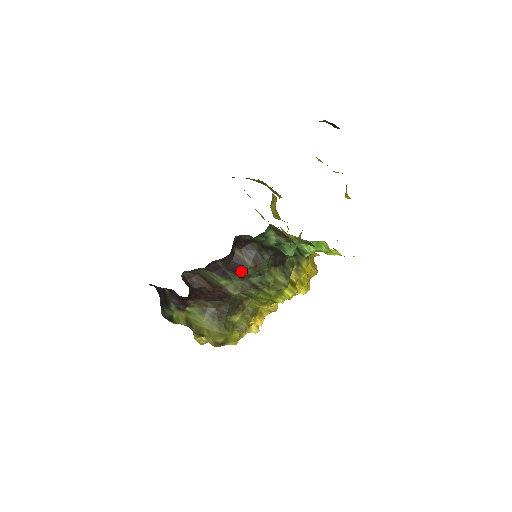
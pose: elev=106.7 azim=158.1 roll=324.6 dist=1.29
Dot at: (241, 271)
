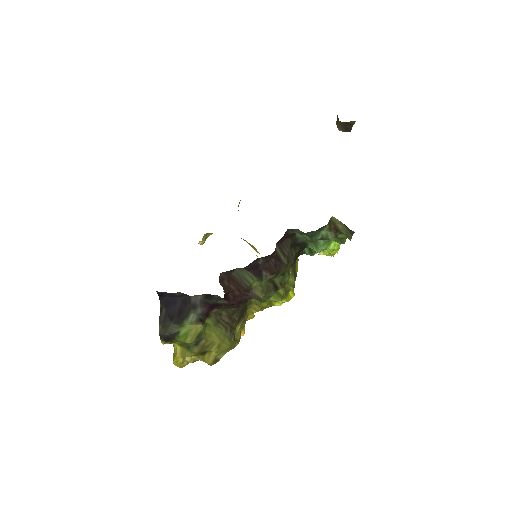
Dot at: (277, 270)
